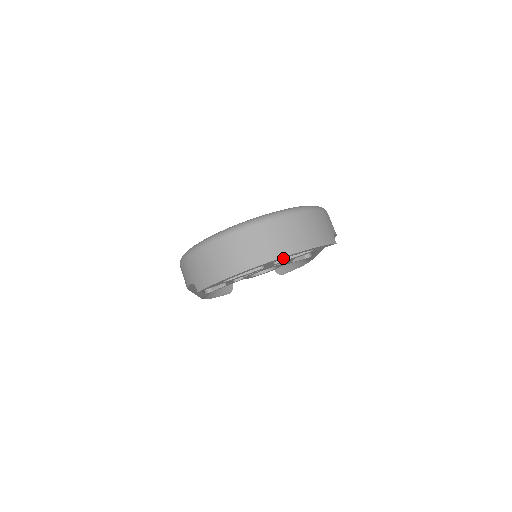
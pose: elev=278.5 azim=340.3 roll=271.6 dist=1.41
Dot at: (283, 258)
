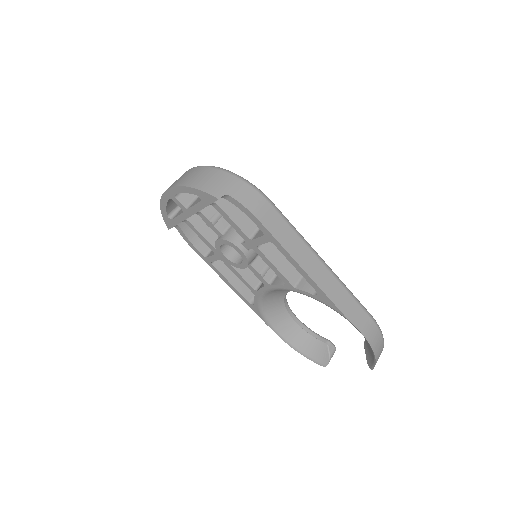
Dot at: (176, 193)
